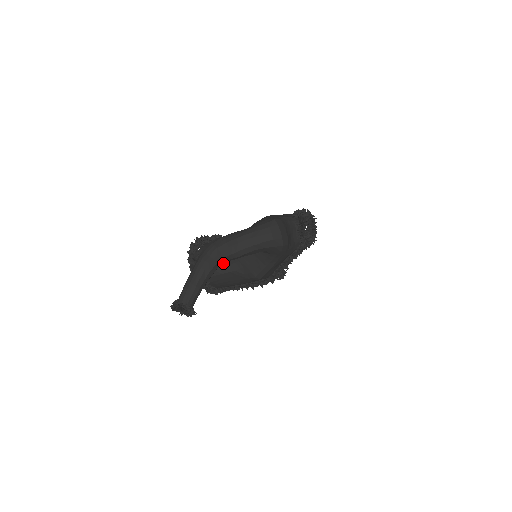
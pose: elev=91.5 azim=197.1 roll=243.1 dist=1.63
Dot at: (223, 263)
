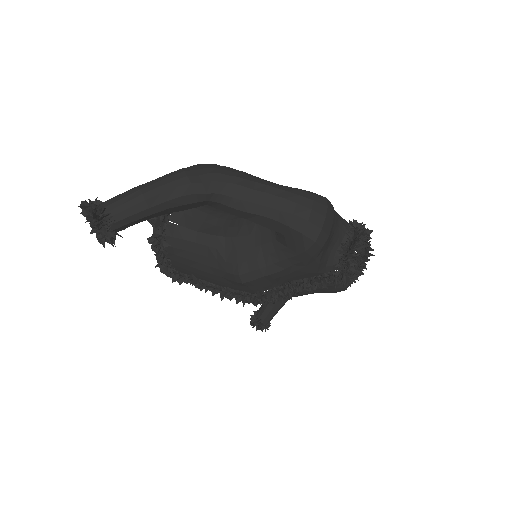
Dot at: (207, 228)
